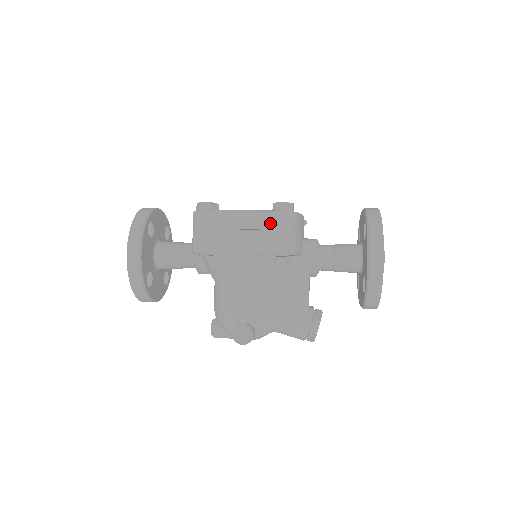
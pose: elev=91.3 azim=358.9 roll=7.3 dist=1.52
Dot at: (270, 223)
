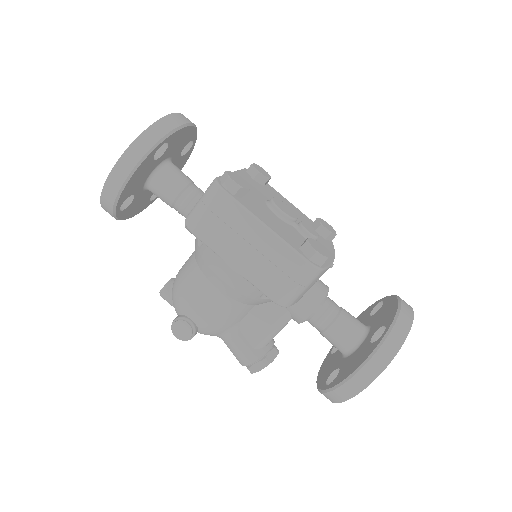
Dot at: (285, 263)
